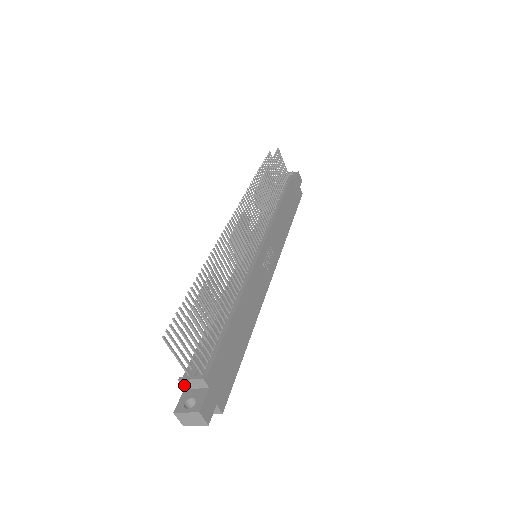
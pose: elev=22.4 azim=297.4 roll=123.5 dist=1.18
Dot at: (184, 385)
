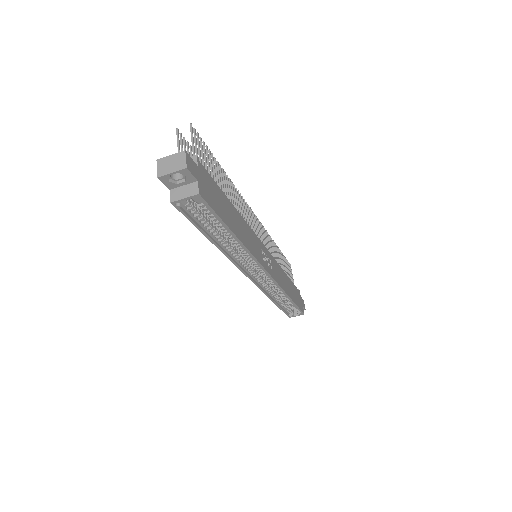
Dot at: occluded
